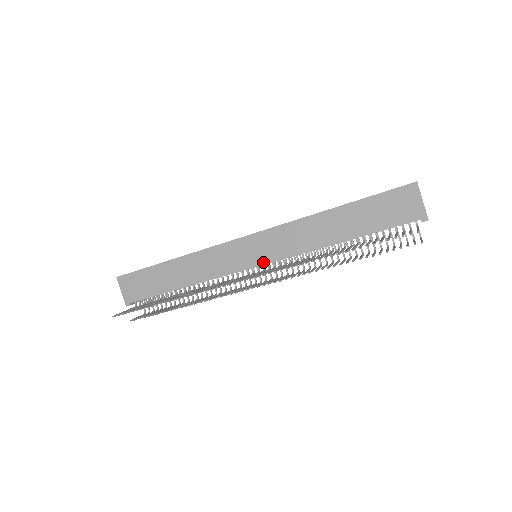
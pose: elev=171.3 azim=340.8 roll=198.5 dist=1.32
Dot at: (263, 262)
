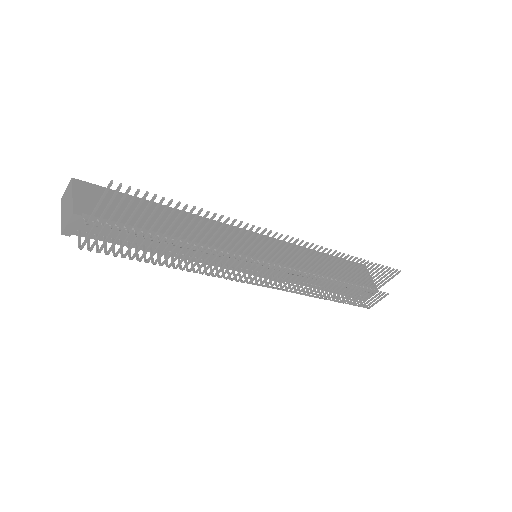
Dot at: occluded
